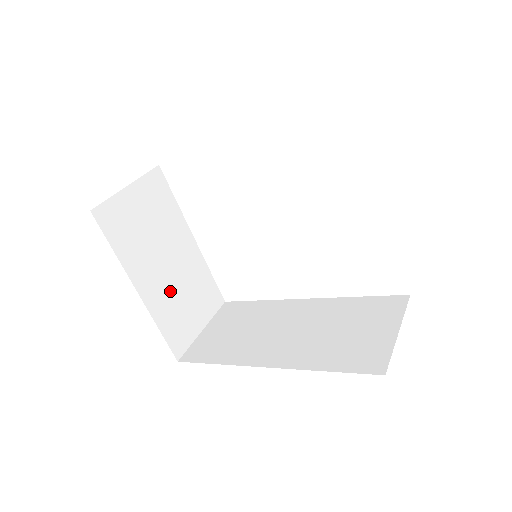
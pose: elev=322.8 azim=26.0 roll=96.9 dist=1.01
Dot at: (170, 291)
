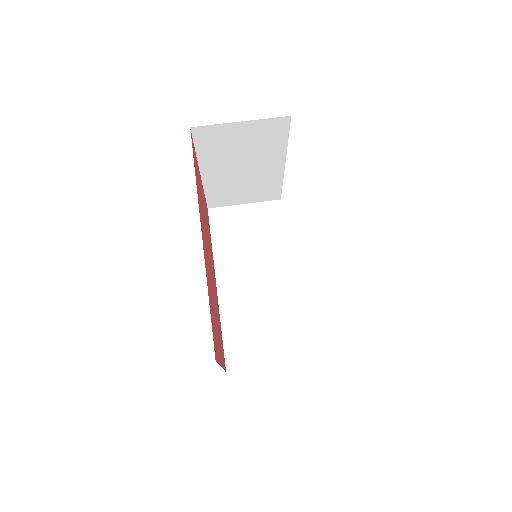
Dot at: (231, 181)
